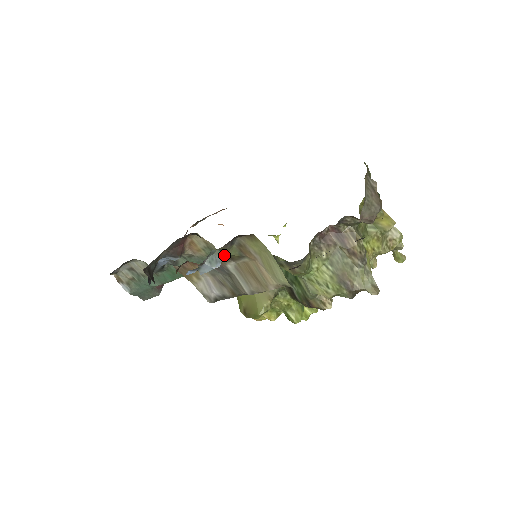
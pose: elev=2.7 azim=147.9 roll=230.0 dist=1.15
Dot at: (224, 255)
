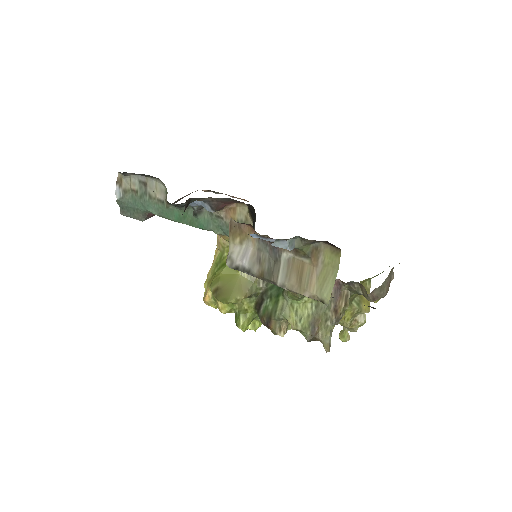
Dot at: (299, 245)
